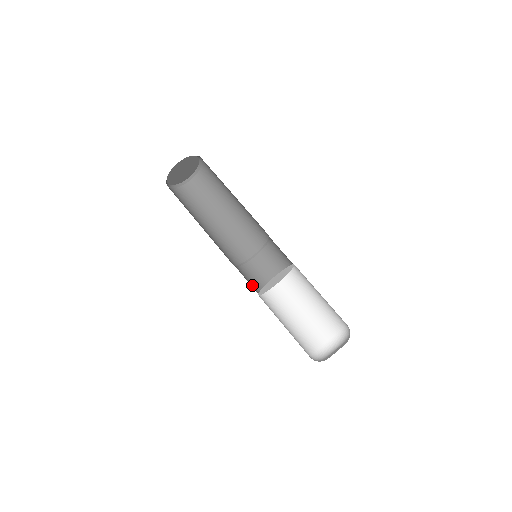
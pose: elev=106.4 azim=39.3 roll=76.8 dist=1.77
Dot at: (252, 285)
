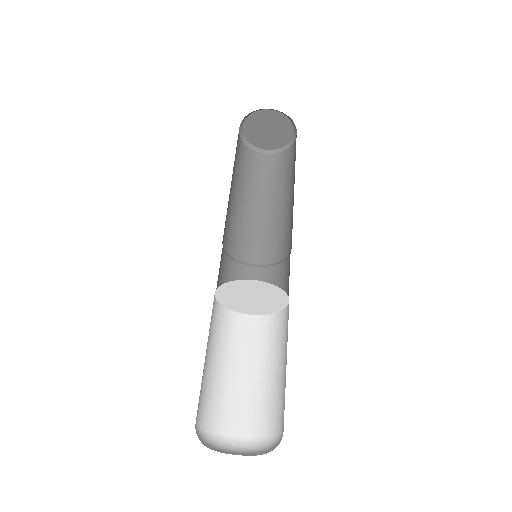
Dot at: occluded
